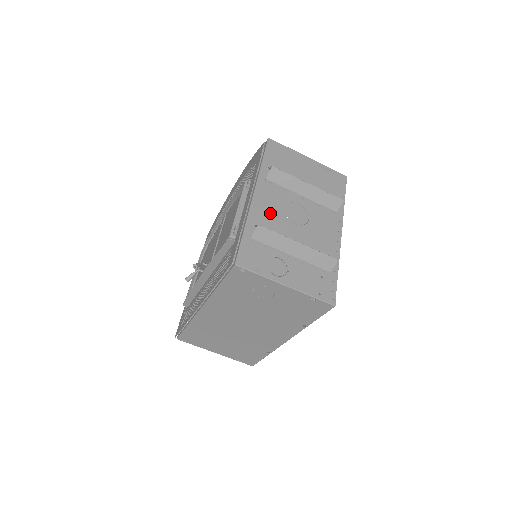
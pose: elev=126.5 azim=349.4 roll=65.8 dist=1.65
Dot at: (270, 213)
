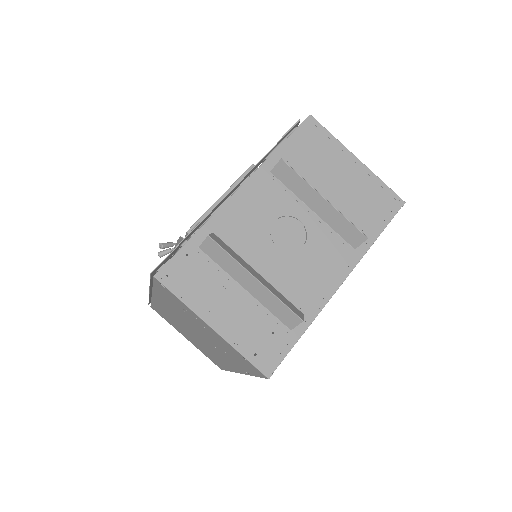
Dot at: (248, 222)
